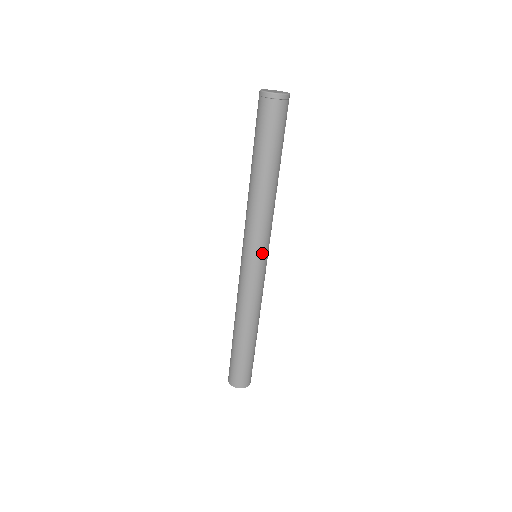
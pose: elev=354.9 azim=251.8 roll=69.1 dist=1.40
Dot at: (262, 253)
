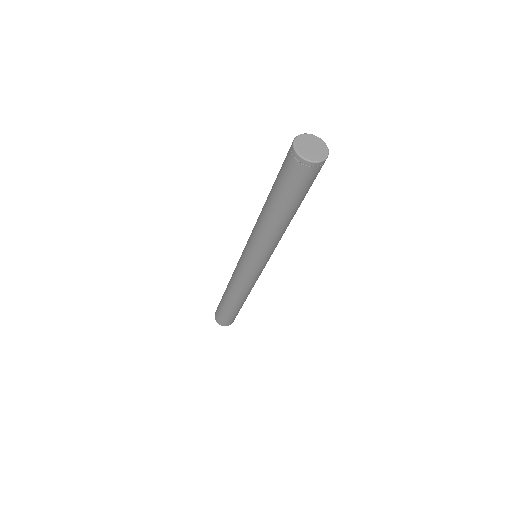
Dot at: occluded
